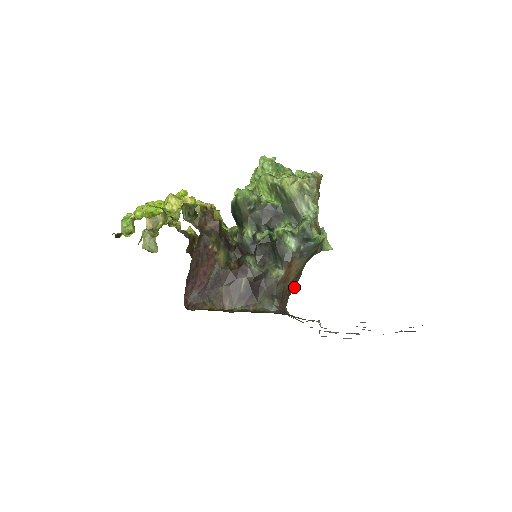
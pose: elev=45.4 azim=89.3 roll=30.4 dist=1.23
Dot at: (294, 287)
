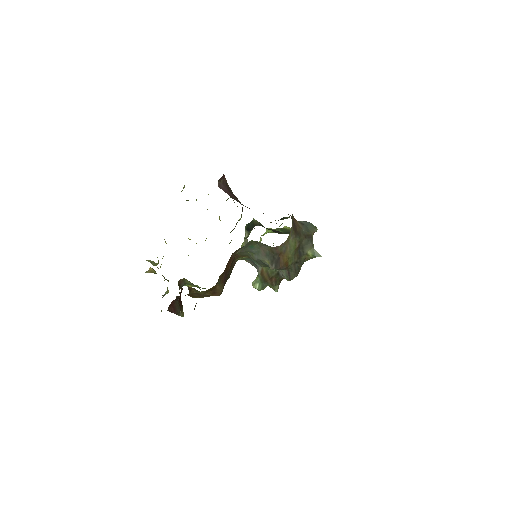
Dot at: (296, 236)
